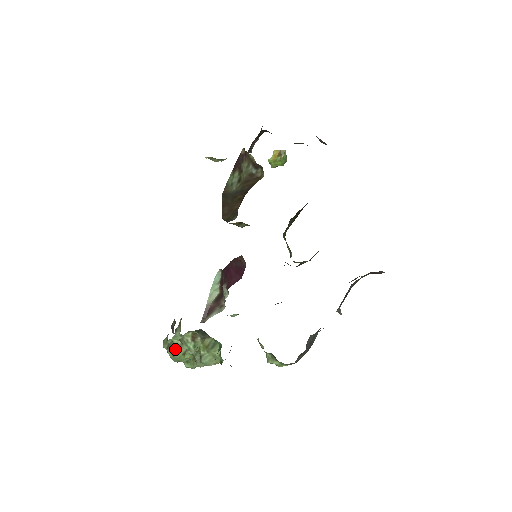
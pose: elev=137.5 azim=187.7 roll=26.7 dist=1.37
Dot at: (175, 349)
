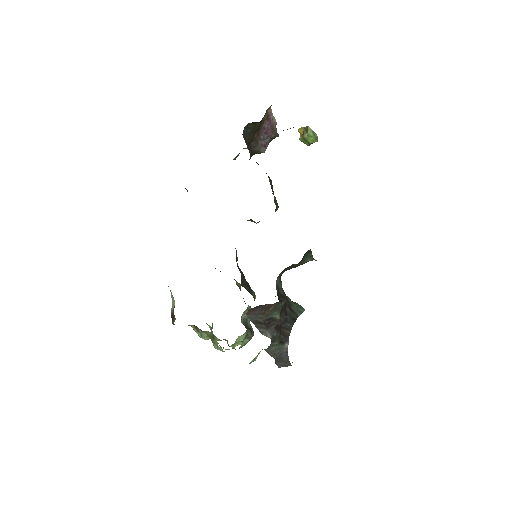
Dot at: occluded
